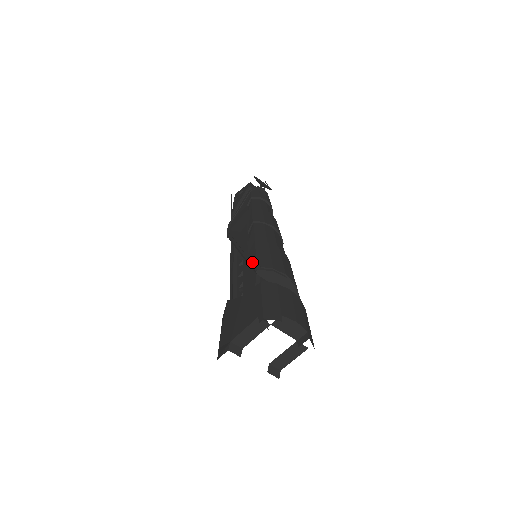
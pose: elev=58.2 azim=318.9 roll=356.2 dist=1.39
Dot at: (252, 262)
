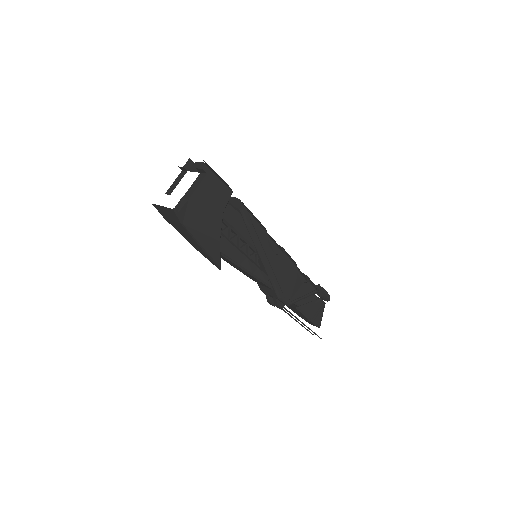
Dot at: occluded
